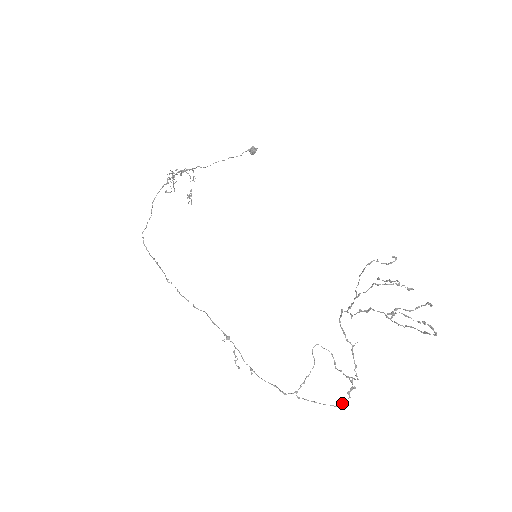
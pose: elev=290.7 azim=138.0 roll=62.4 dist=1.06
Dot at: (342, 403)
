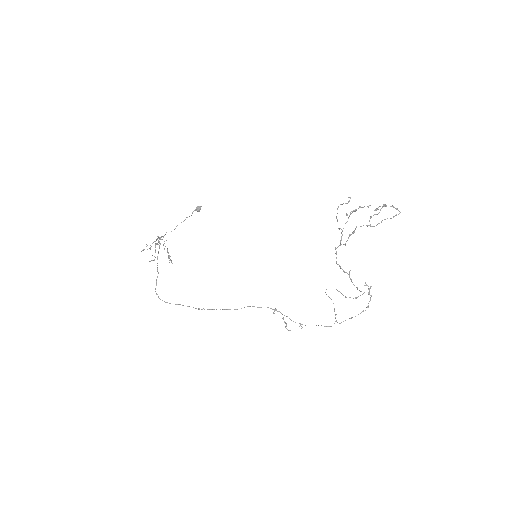
Dot at: occluded
